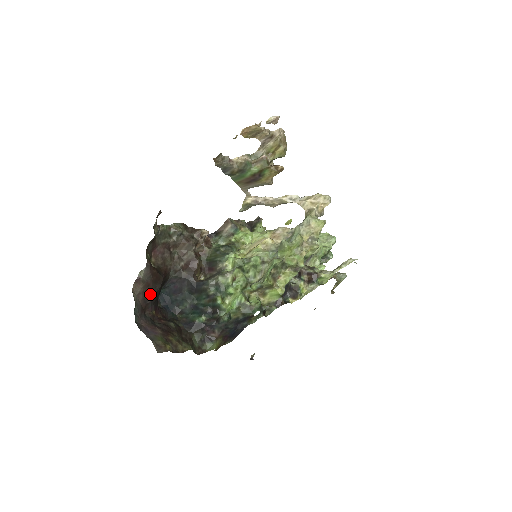
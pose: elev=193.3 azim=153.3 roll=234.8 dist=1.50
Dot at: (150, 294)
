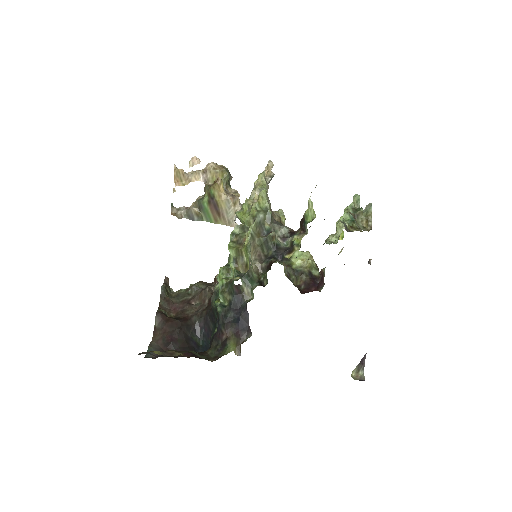
Dot at: (169, 338)
